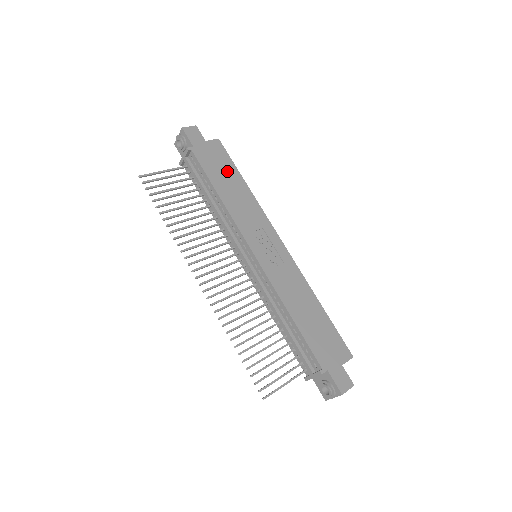
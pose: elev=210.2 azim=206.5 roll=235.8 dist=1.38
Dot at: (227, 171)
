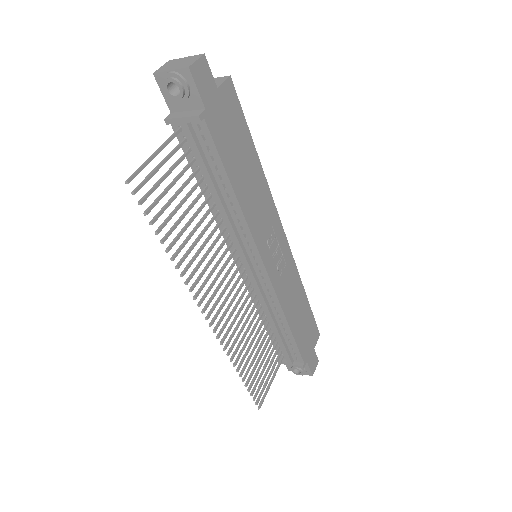
Dot at: (241, 144)
